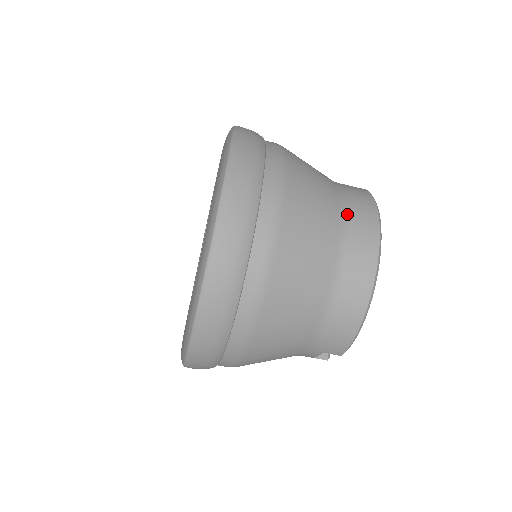
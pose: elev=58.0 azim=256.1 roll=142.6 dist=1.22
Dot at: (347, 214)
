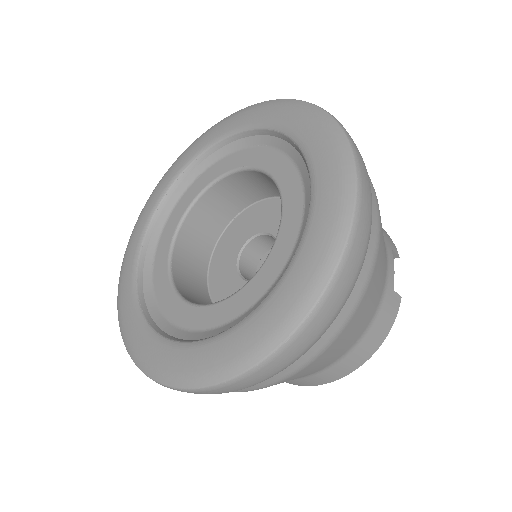
Dot at: (313, 375)
